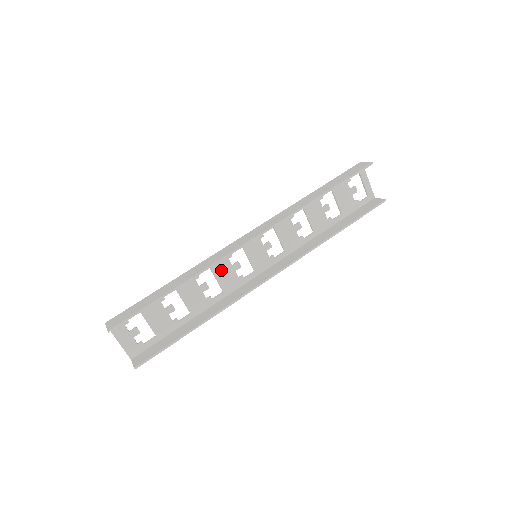
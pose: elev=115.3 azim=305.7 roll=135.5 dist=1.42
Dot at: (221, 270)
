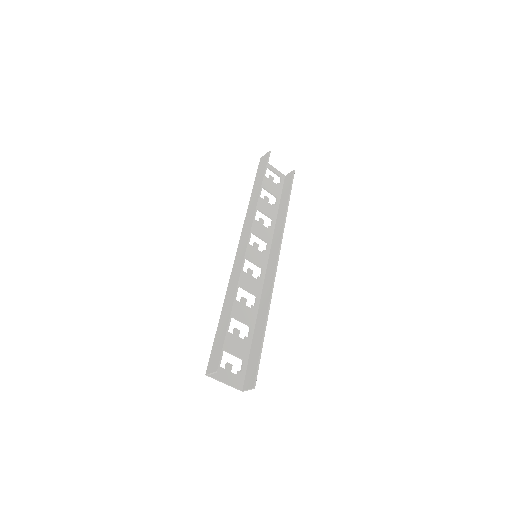
Dot at: (244, 281)
